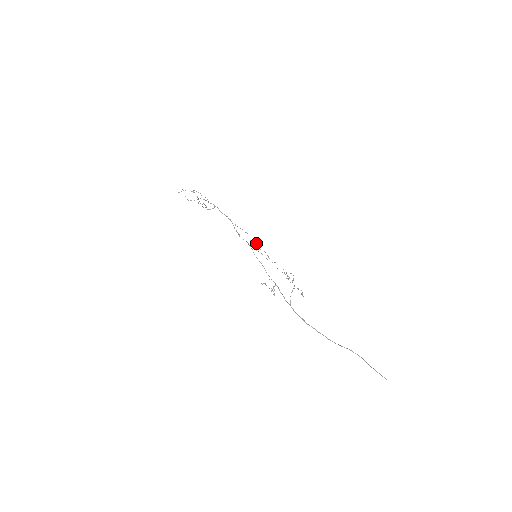
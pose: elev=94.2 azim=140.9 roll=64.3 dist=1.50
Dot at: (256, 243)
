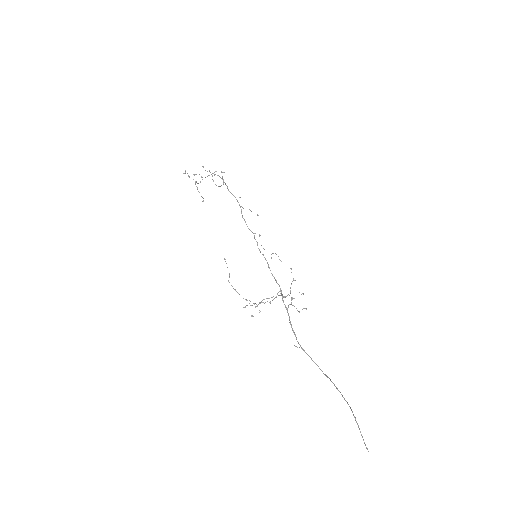
Dot at: (260, 235)
